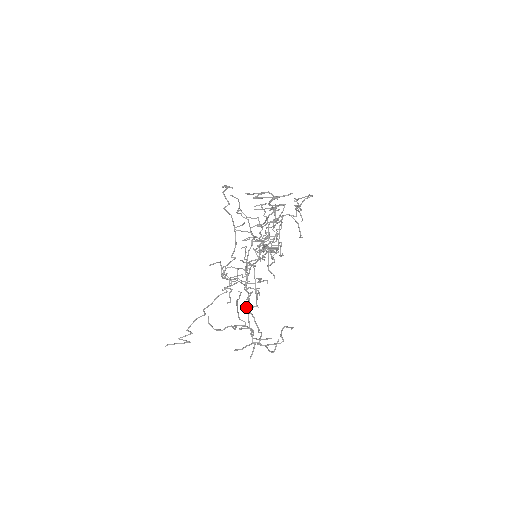
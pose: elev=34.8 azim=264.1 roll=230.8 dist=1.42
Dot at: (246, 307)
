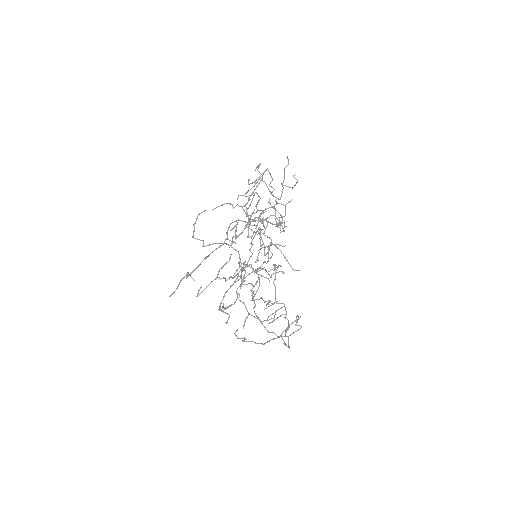
Dot at: occluded
